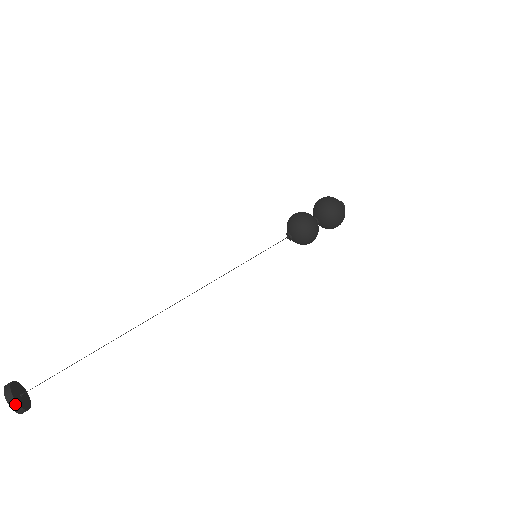
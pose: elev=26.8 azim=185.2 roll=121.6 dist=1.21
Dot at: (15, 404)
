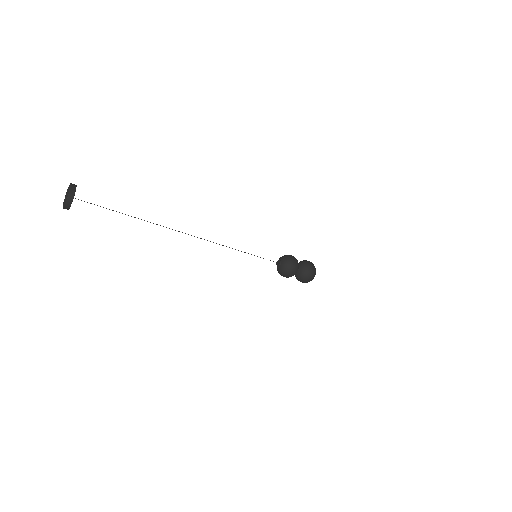
Dot at: (73, 192)
